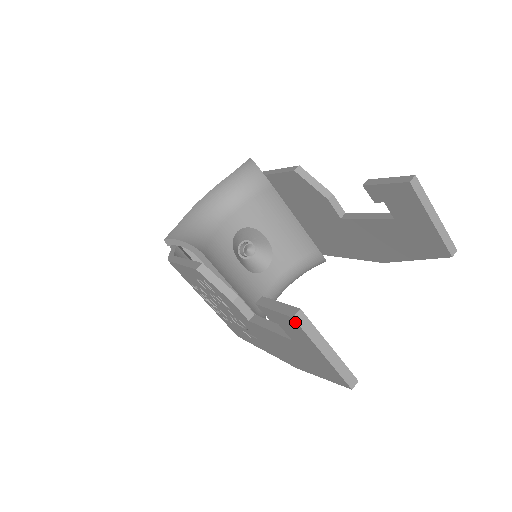
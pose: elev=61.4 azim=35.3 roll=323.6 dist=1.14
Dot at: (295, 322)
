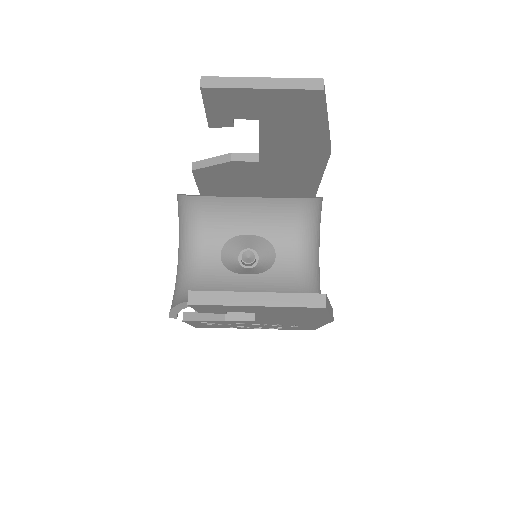
Dot at: (197, 305)
